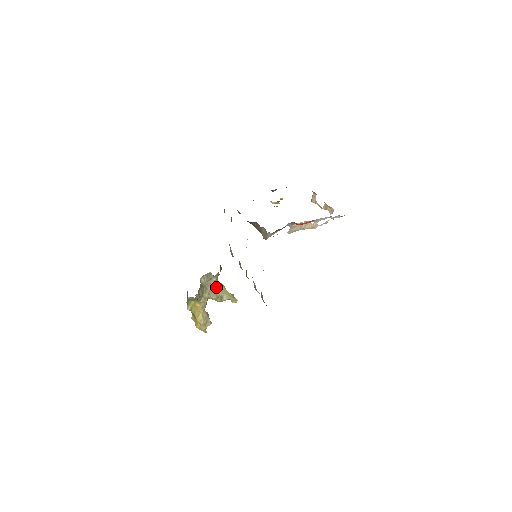
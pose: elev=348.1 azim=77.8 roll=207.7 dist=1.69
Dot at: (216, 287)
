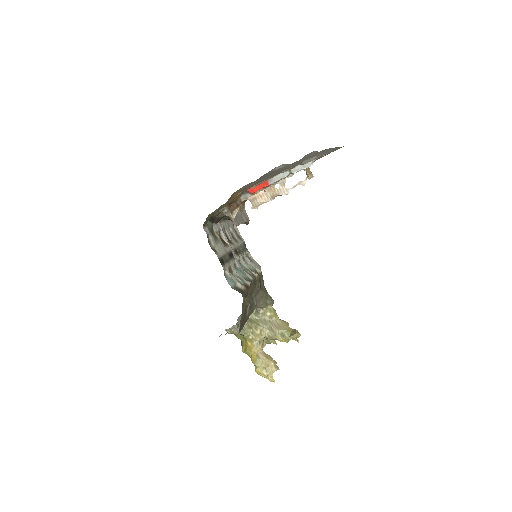
Dot at: (273, 323)
